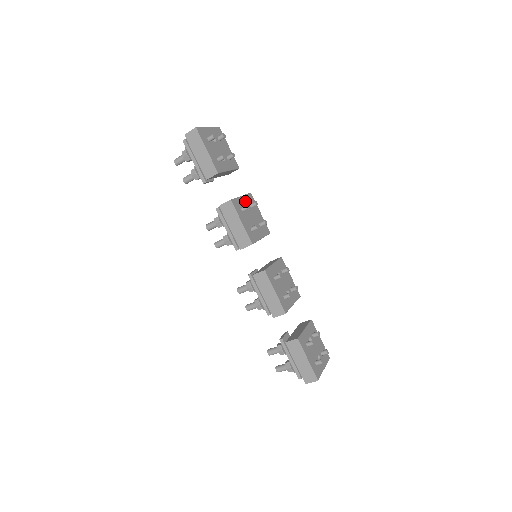
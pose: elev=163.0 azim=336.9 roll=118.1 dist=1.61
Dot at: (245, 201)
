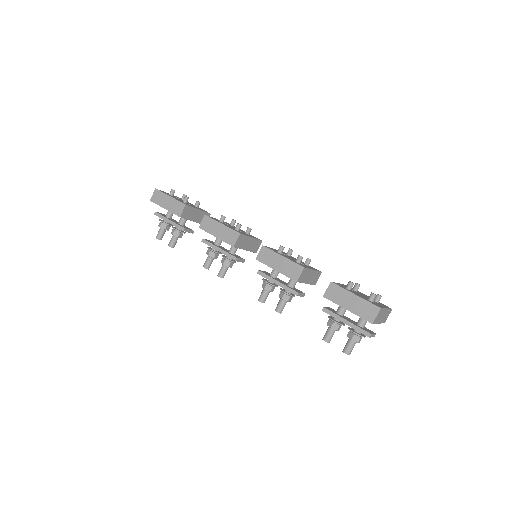
Dot at: occluded
